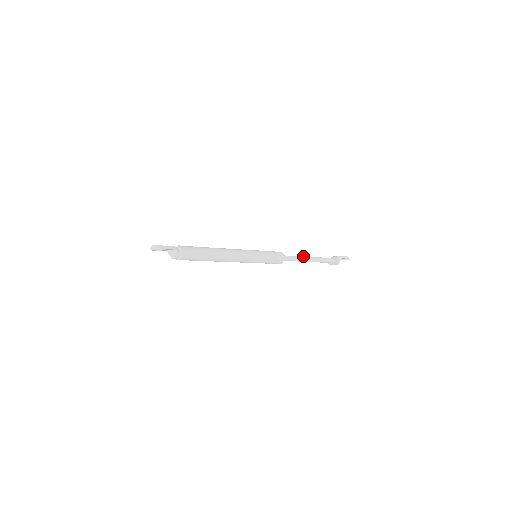
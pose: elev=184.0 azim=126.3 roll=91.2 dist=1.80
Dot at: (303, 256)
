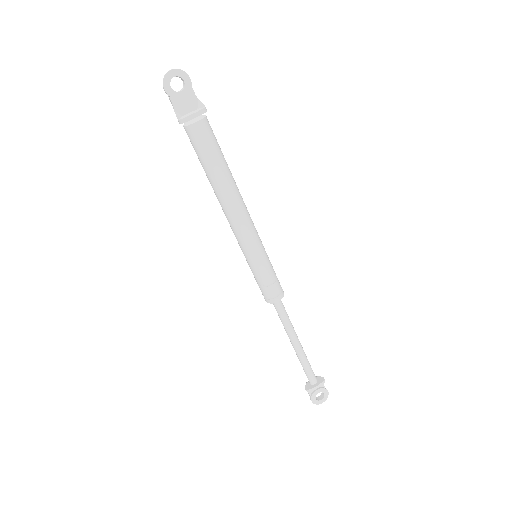
Dot at: occluded
